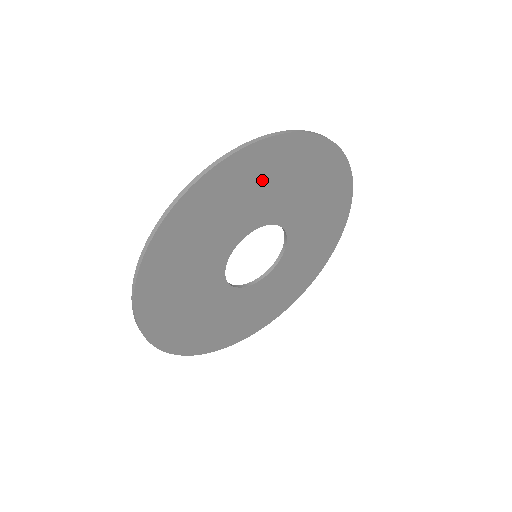
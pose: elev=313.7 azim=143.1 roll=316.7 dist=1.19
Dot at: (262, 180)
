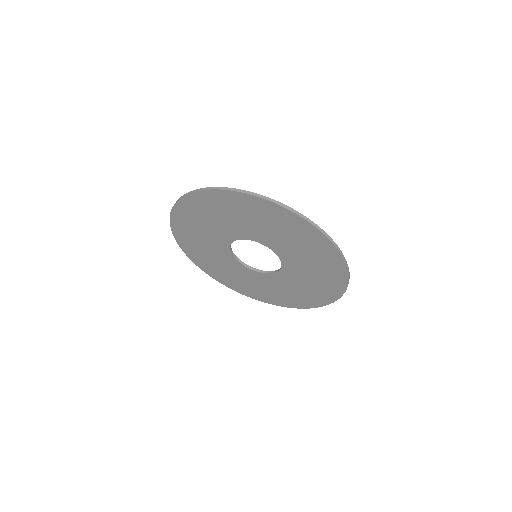
Dot at: (243, 213)
